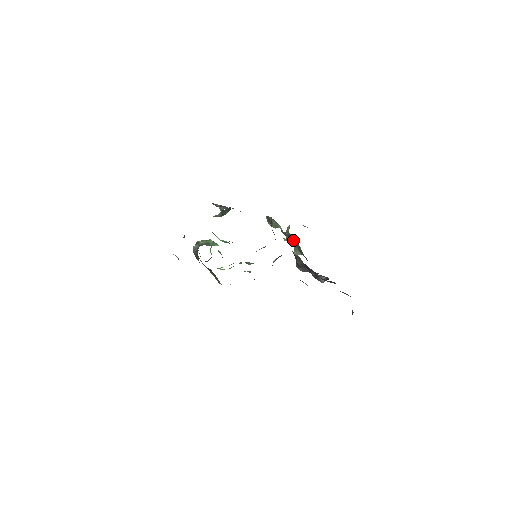
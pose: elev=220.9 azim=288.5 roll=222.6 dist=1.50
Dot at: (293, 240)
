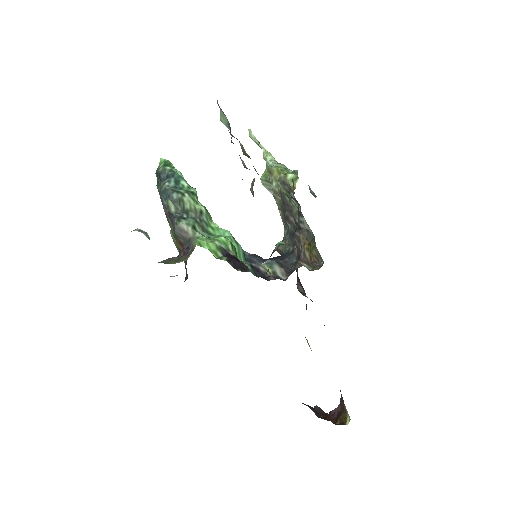
Dot at: (289, 206)
